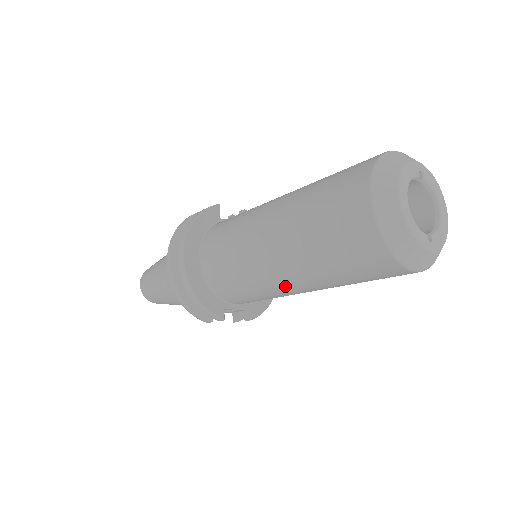
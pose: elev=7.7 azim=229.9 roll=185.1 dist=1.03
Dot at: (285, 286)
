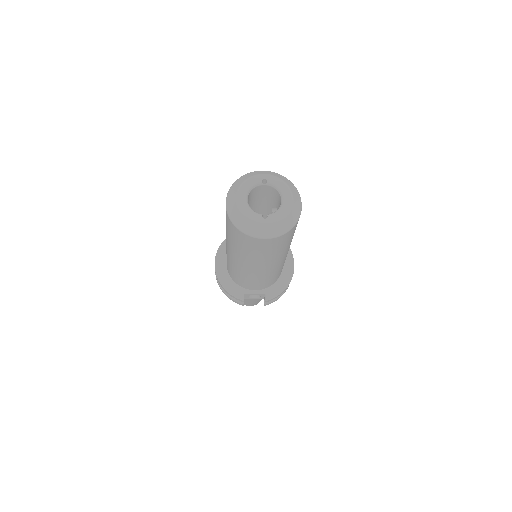
Dot at: (244, 267)
